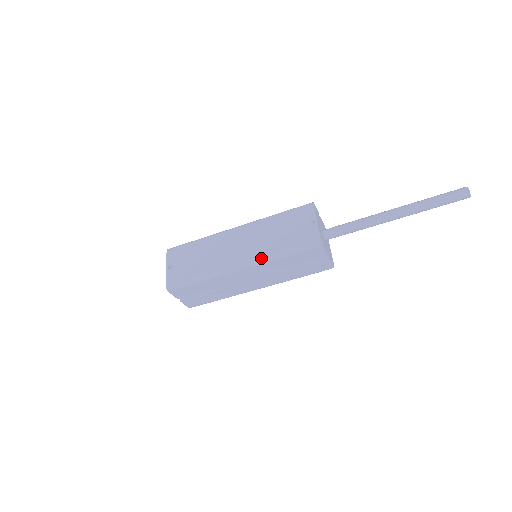
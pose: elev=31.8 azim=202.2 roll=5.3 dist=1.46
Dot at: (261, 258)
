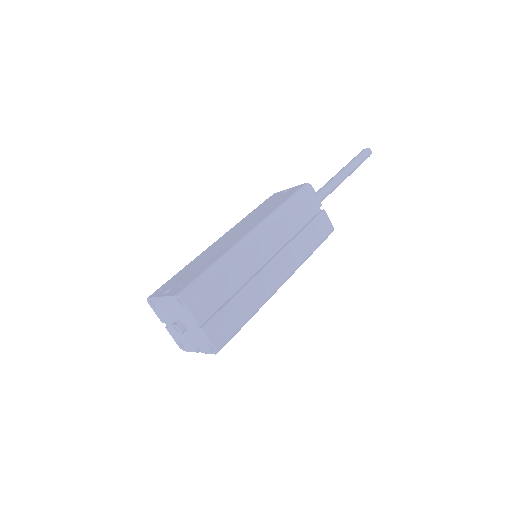
Dot at: (268, 216)
